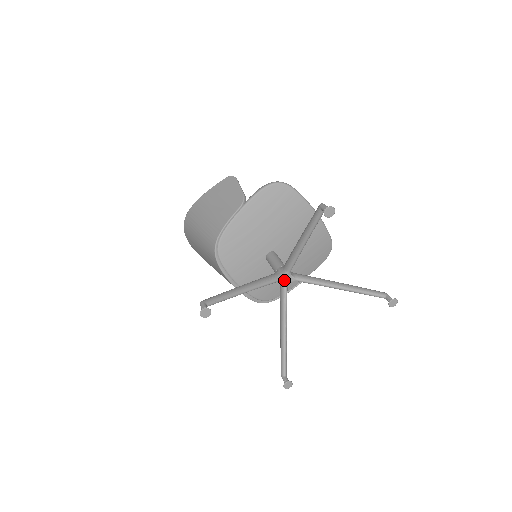
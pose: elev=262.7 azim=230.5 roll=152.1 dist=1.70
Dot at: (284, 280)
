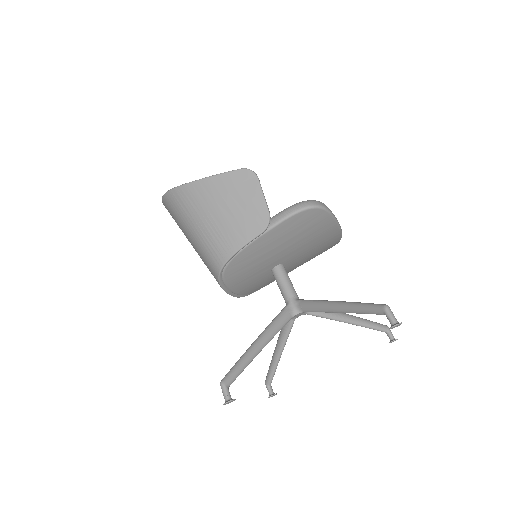
Dot at: (296, 316)
